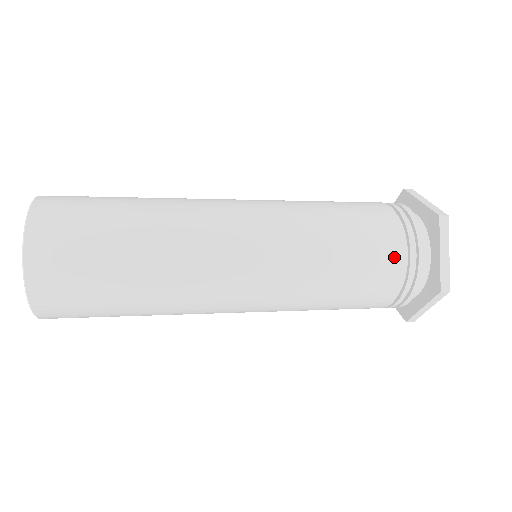
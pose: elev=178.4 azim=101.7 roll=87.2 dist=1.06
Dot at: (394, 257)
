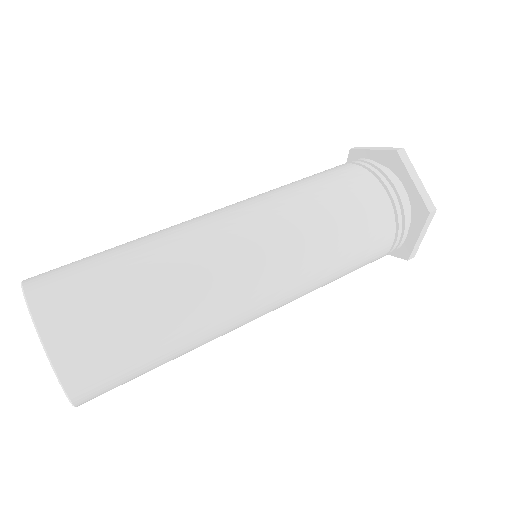
Dot at: (379, 200)
